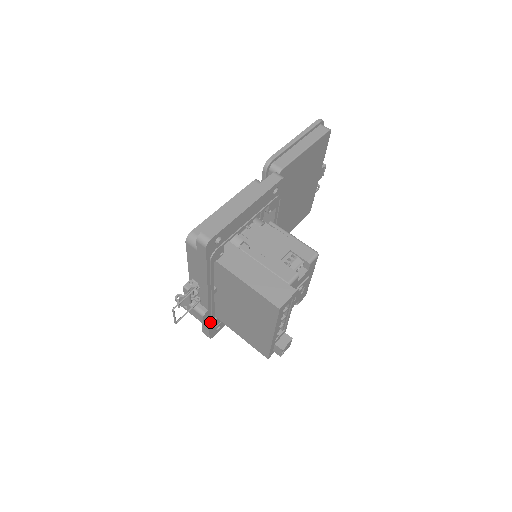
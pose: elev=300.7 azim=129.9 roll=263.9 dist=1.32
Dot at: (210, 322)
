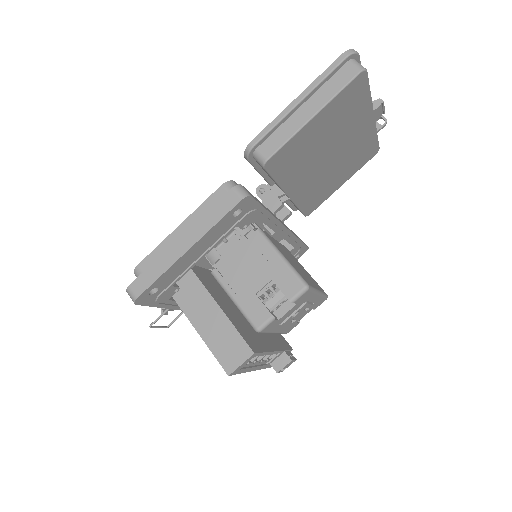
Dot at: occluded
